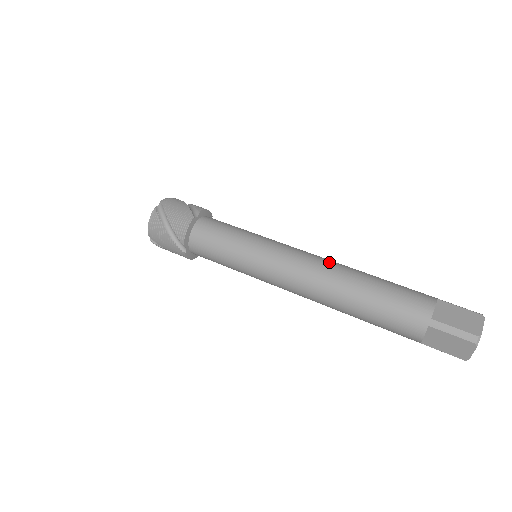
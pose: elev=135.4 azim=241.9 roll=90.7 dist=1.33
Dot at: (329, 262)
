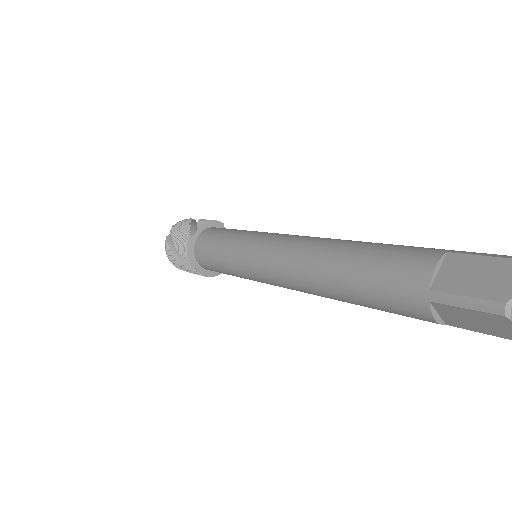
Dot at: occluded
